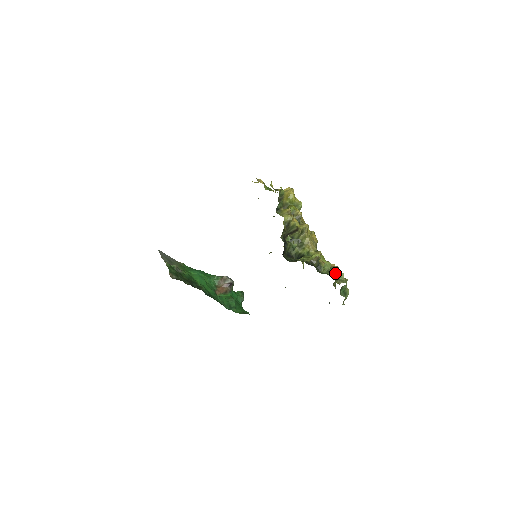
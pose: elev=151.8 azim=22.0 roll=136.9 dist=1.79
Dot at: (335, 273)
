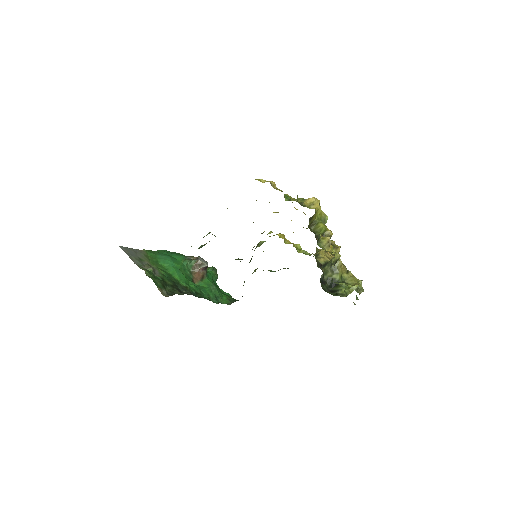
Dot at: occluded
